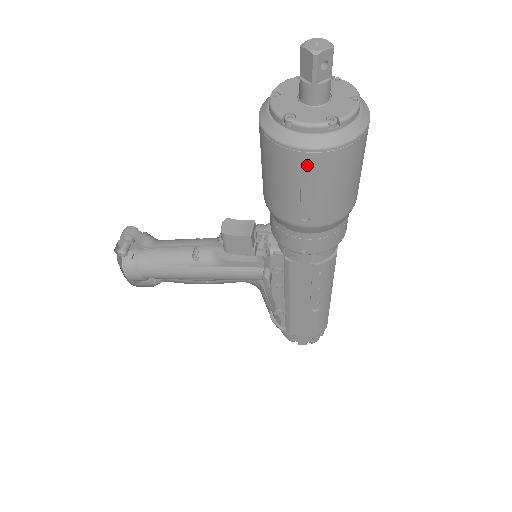
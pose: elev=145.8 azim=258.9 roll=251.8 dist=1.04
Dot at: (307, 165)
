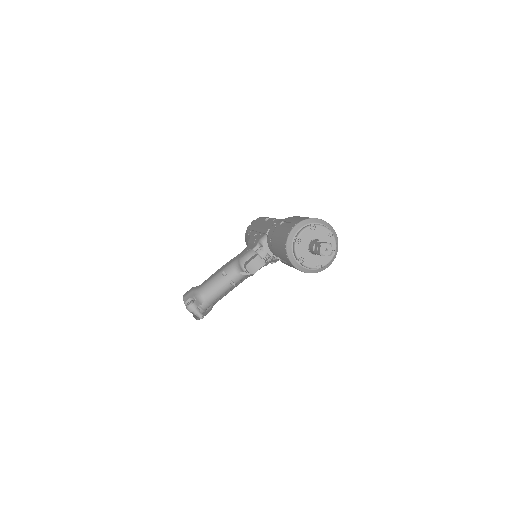
Dot at: occluded
